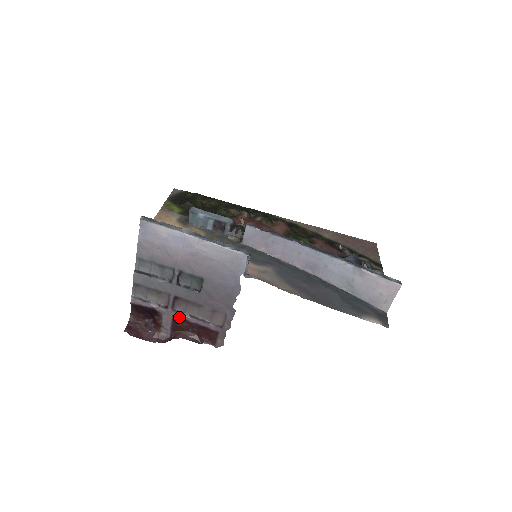
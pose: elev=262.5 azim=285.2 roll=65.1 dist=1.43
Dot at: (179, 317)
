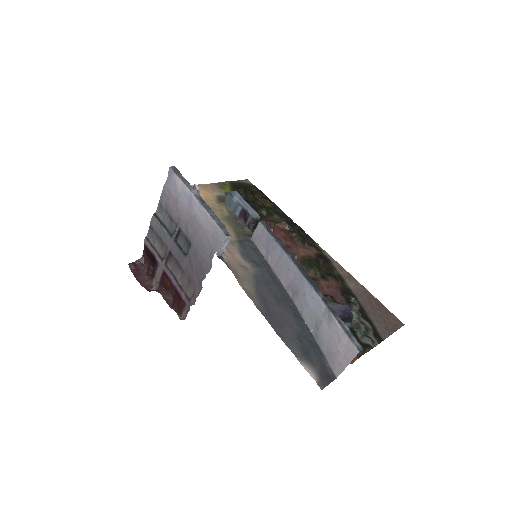
Dot at: (167, 274)
